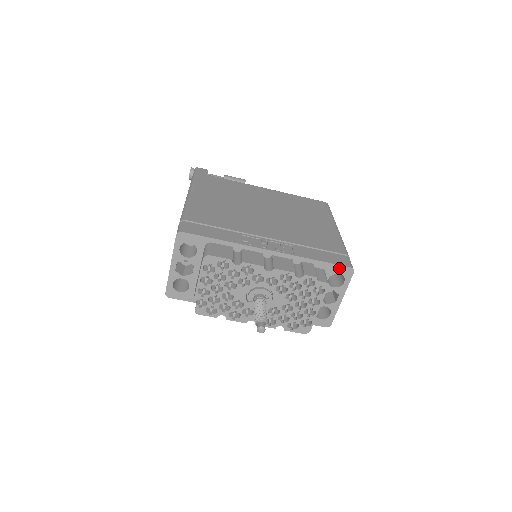
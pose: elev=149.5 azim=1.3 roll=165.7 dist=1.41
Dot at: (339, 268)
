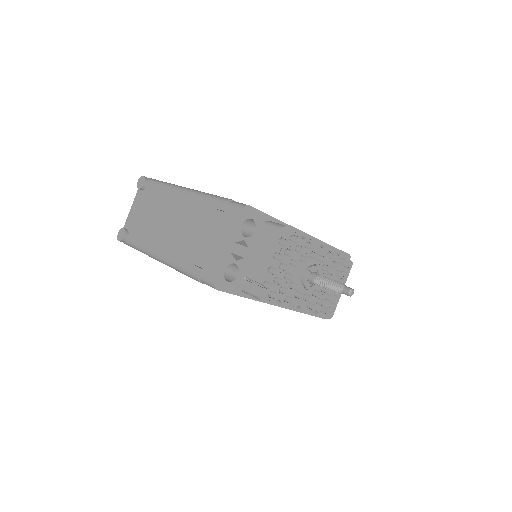
Dot at: occluded
